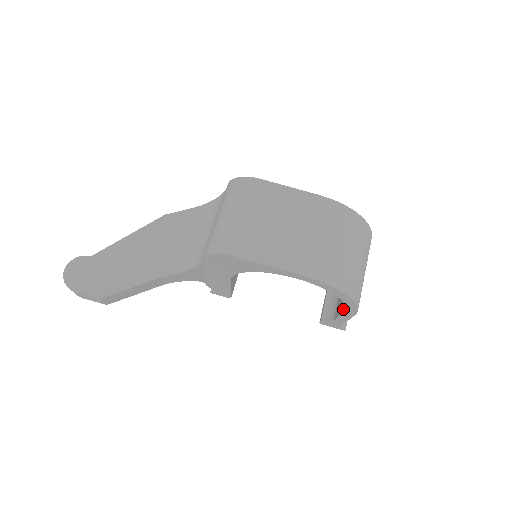
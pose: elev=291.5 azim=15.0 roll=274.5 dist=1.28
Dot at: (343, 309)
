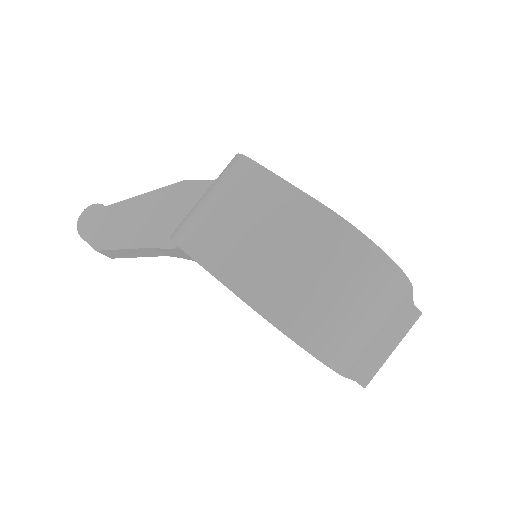
Dot at: occluded
